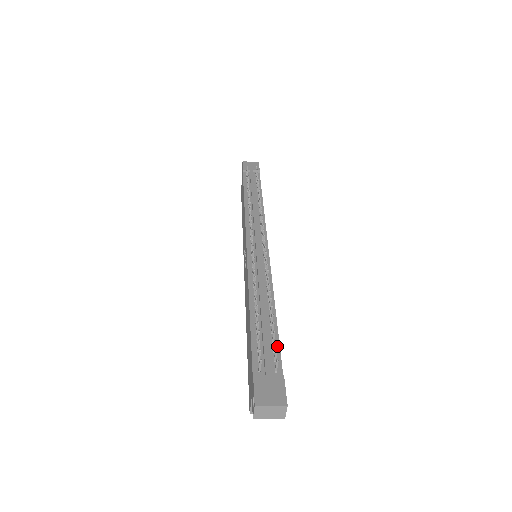
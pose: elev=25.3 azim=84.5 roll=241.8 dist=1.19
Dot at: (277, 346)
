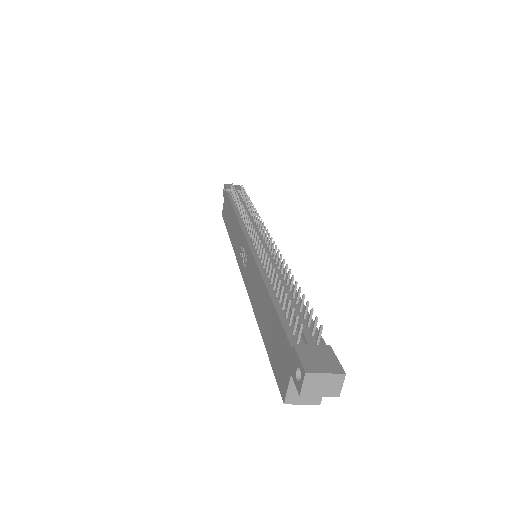
Dot at: (311, 321)
